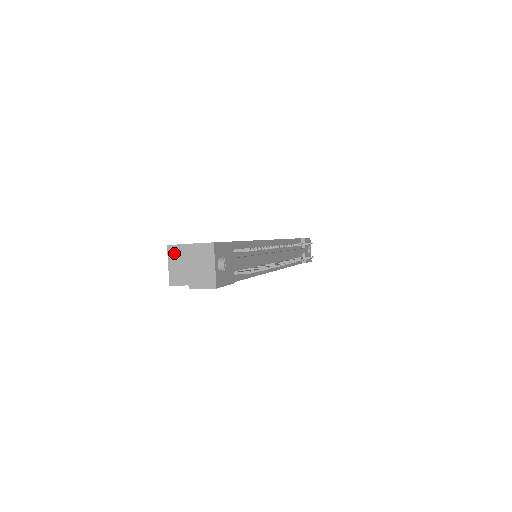
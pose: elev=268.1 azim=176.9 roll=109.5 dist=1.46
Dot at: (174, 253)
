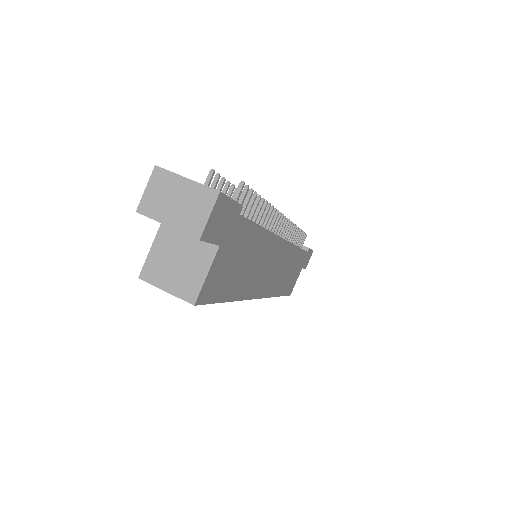
Dot at: (154, 272)
